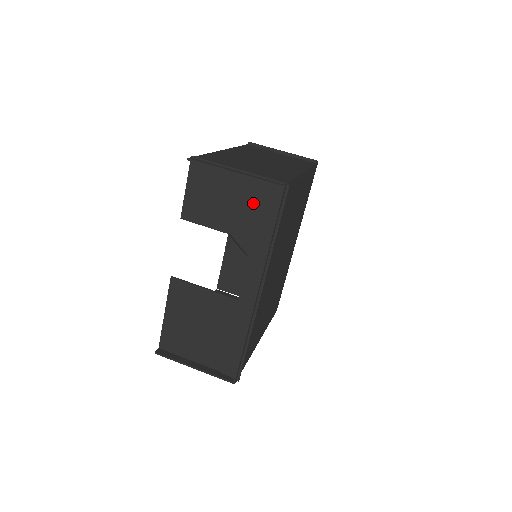
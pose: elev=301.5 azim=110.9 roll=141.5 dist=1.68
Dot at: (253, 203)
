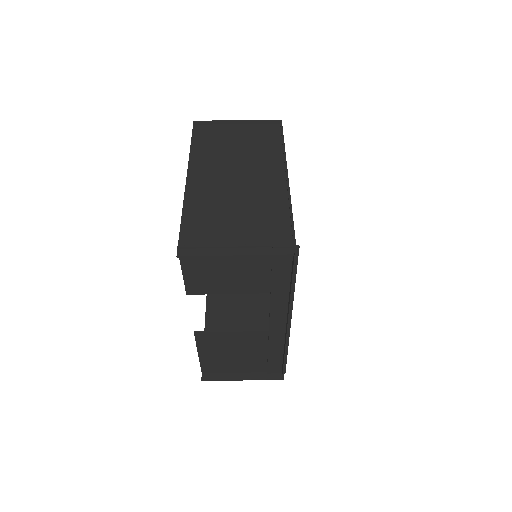
Dot at: (262, 267)
